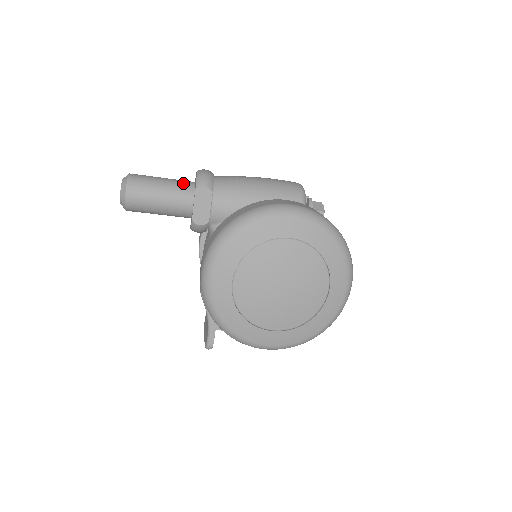
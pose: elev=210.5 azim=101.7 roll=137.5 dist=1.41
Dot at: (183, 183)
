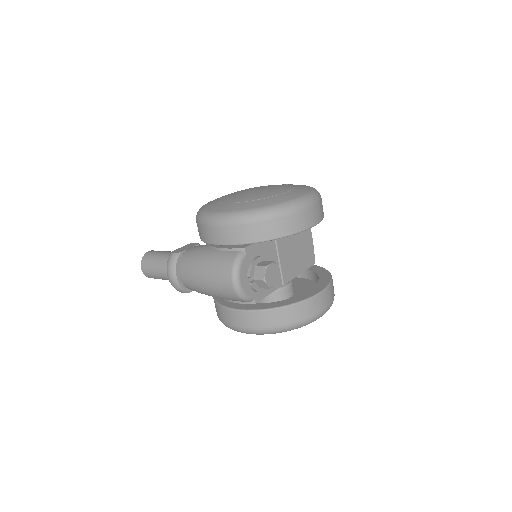
Dot at: occluded
